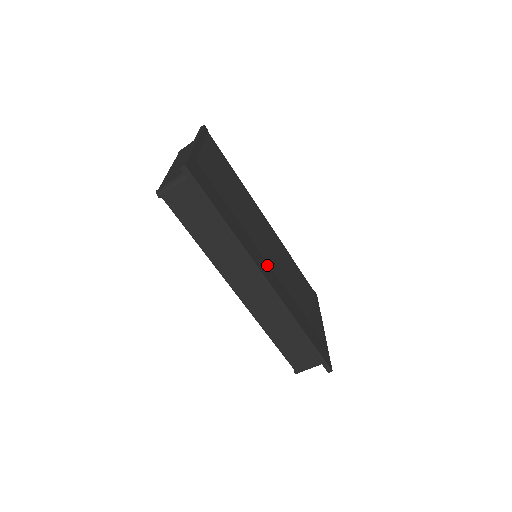
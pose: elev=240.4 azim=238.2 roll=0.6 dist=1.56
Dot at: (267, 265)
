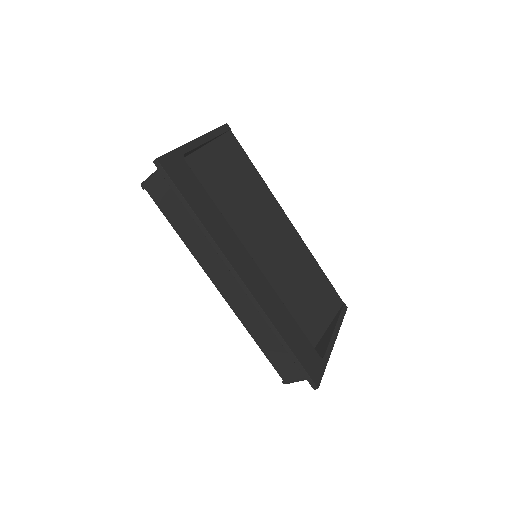
Dot at: (253, 265)
